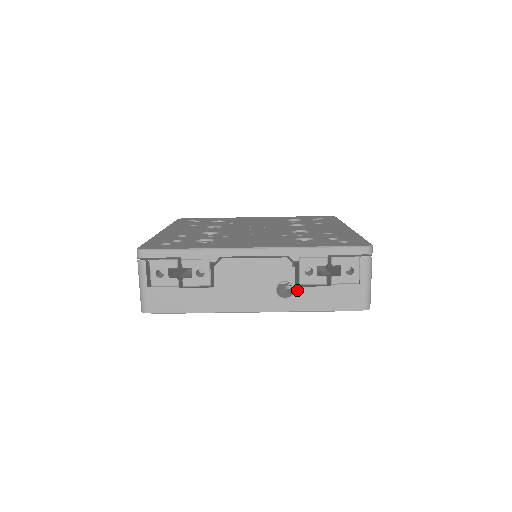
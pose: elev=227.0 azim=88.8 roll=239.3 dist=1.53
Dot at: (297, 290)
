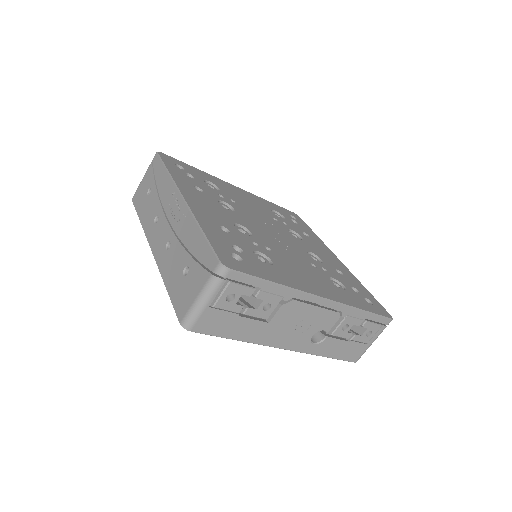
Dot at: (327, 339)
